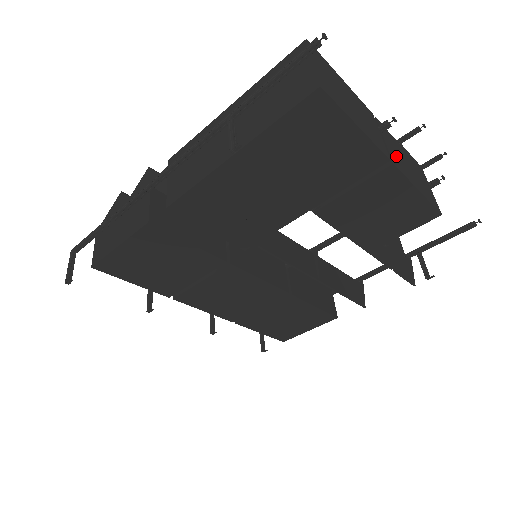
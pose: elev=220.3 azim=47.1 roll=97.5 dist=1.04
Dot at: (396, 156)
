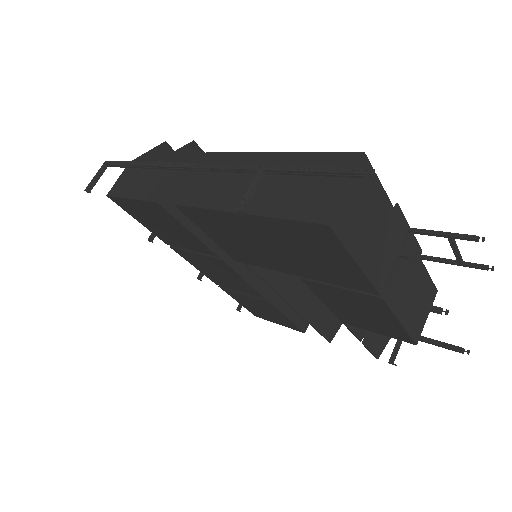
Dot at: (399, 285)
